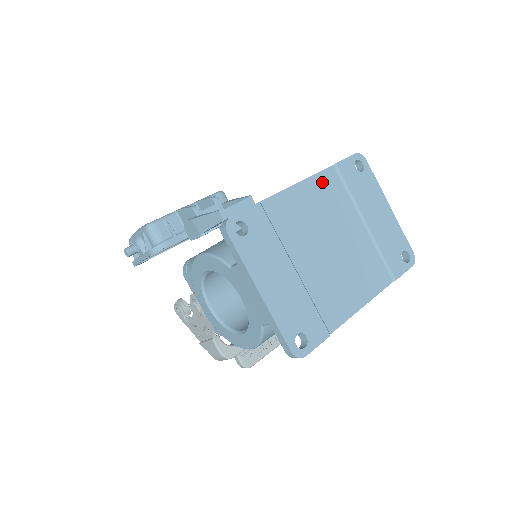
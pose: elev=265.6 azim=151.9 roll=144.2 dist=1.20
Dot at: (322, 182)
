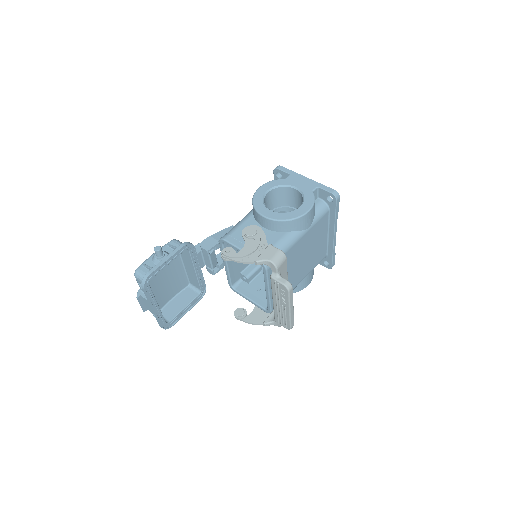
Dot at: occluded
